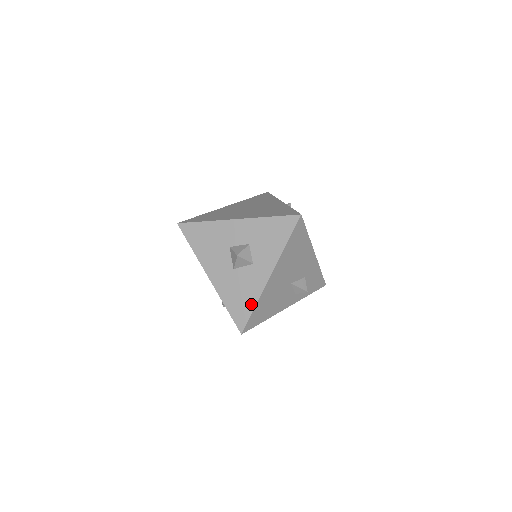
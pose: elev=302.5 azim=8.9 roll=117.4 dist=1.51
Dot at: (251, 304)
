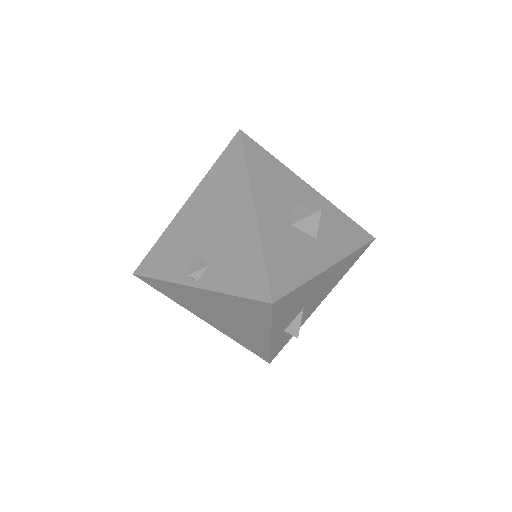
Dot at: (300, 277)
